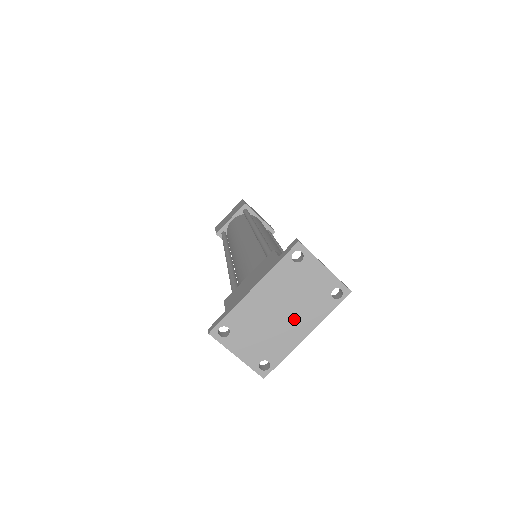
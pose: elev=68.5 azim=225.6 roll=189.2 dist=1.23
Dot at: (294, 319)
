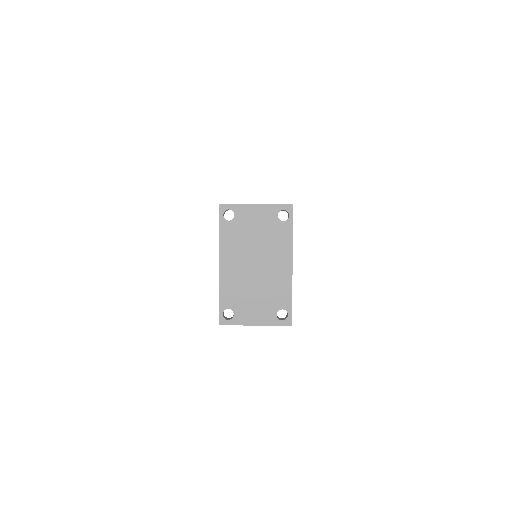
Dot at: (270, 261)
